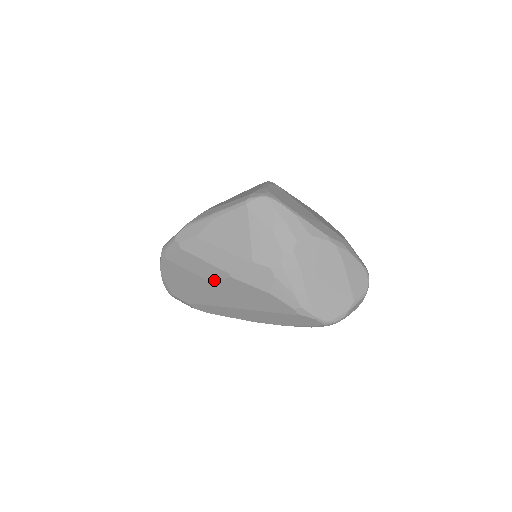
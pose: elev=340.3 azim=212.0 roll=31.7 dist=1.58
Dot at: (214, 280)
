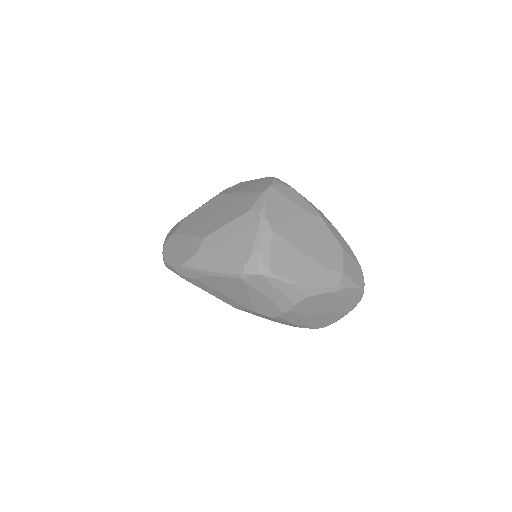
Dot at: occluded
